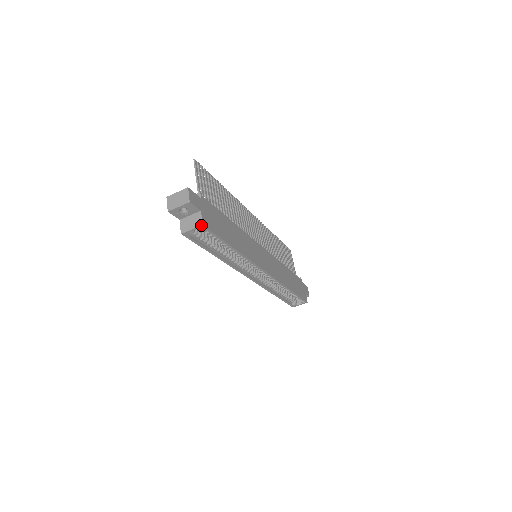
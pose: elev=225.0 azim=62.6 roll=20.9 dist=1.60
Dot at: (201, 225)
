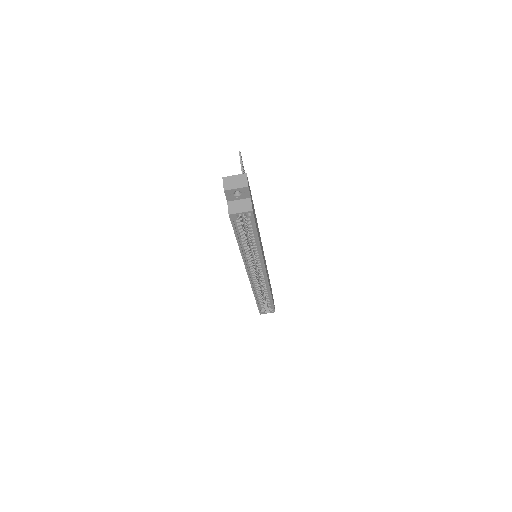
Dot at: (251, 210)
